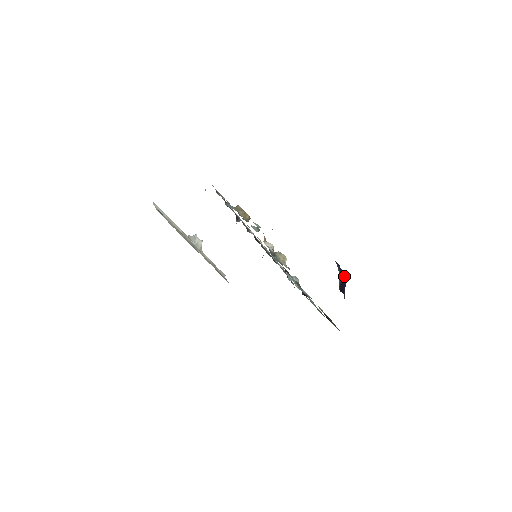
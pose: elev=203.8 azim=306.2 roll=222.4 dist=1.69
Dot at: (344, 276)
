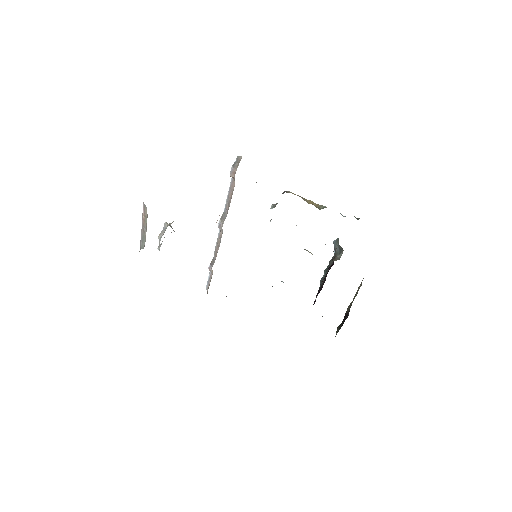
Dot at: occluded
